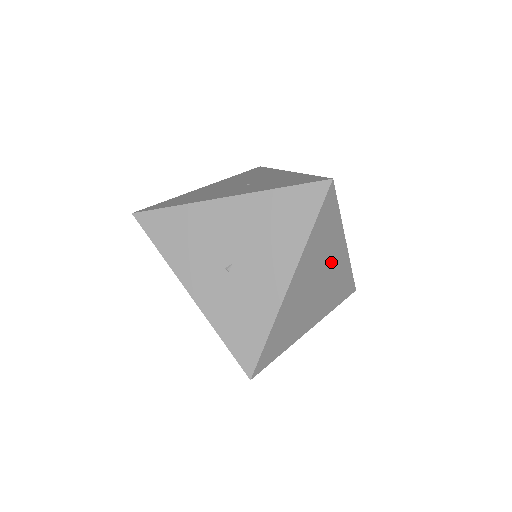
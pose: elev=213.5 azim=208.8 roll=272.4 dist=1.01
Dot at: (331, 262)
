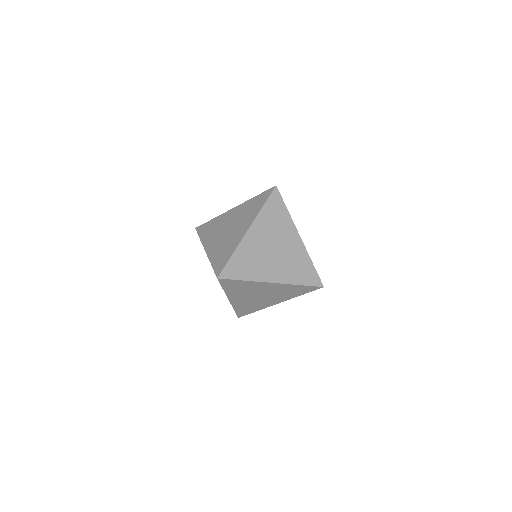
Dot at: (264, 289)
